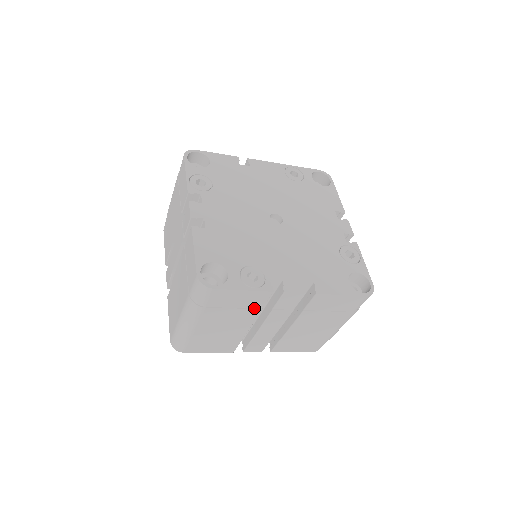
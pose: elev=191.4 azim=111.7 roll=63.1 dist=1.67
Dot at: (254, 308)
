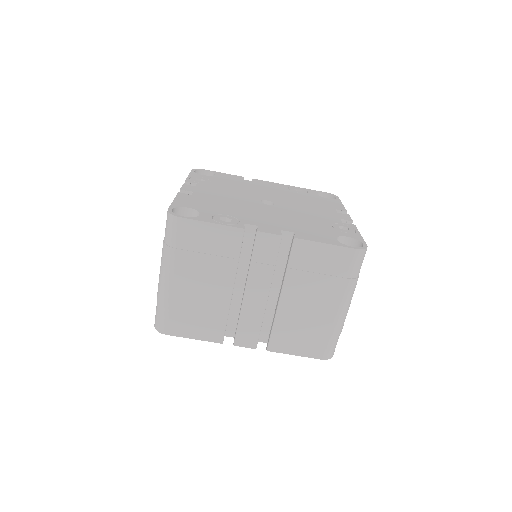
Dot at: (229, 257)
